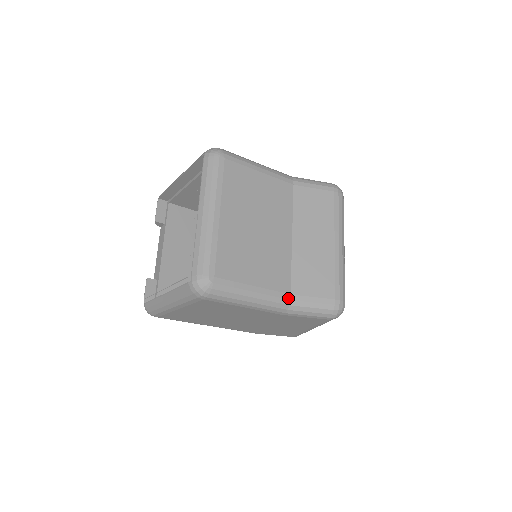
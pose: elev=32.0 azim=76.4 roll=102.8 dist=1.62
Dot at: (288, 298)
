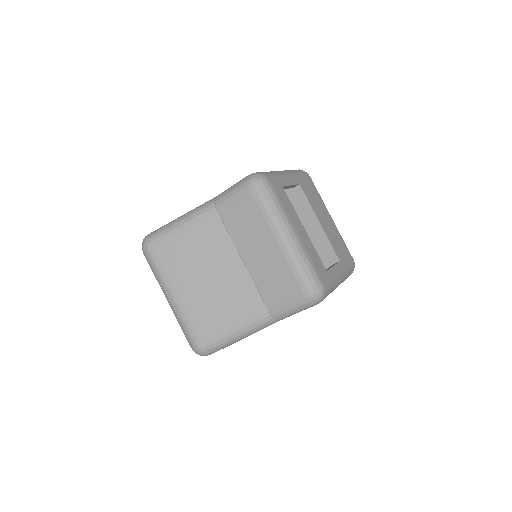
Dot at: (268, 315)
